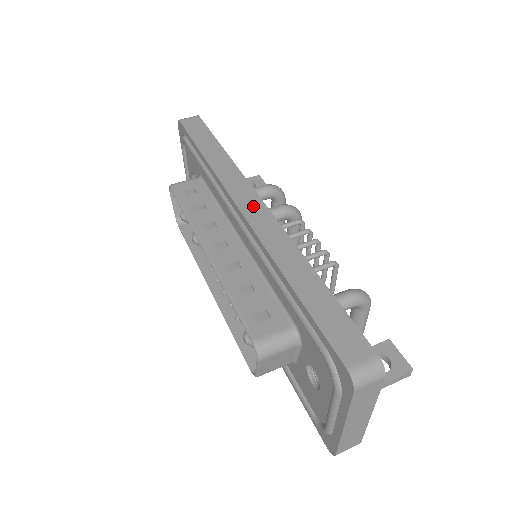
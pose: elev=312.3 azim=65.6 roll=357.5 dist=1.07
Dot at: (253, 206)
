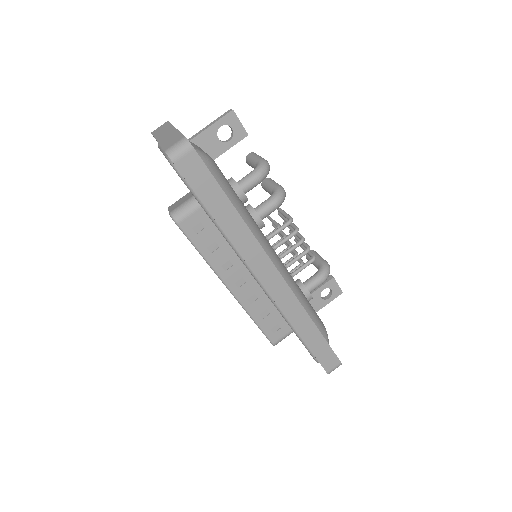
Dot at: (274, 281)
